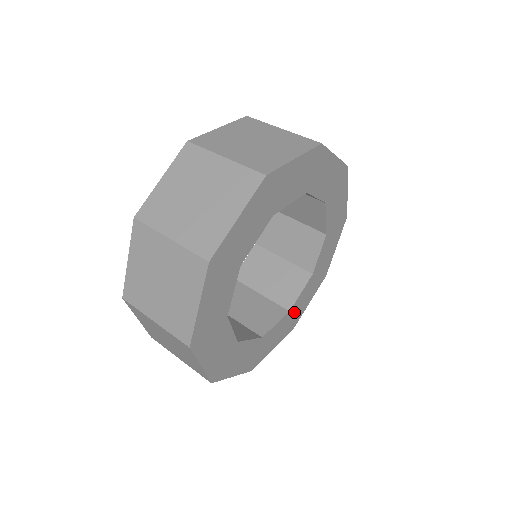
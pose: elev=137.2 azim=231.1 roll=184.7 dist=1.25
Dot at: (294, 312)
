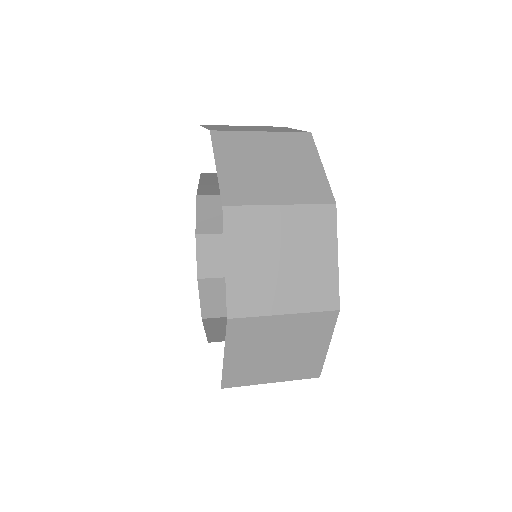
Dot at: occluded
